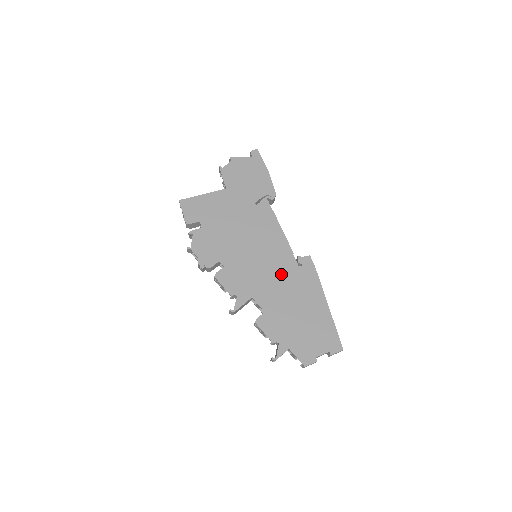
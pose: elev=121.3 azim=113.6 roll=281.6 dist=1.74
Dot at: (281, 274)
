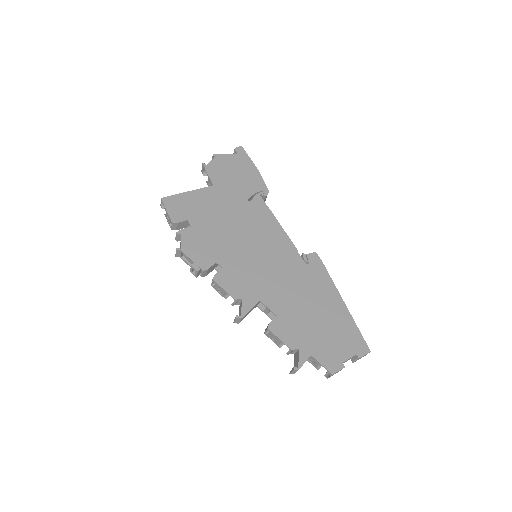
Dot at: (288, 273)
